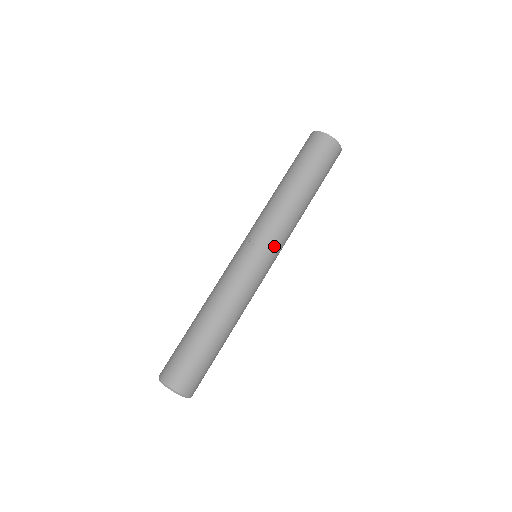
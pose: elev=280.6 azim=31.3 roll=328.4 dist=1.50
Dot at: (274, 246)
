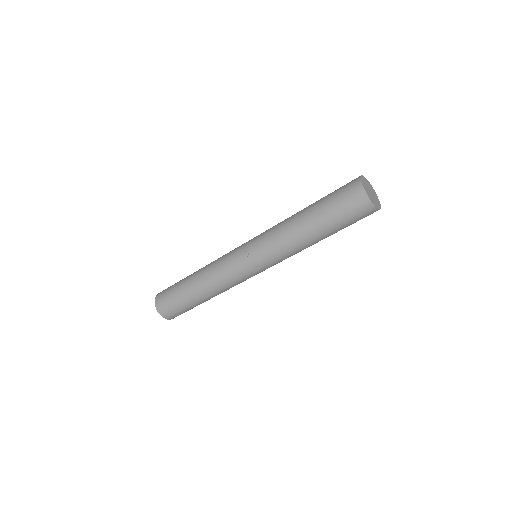
Dot at: (268, 263)
